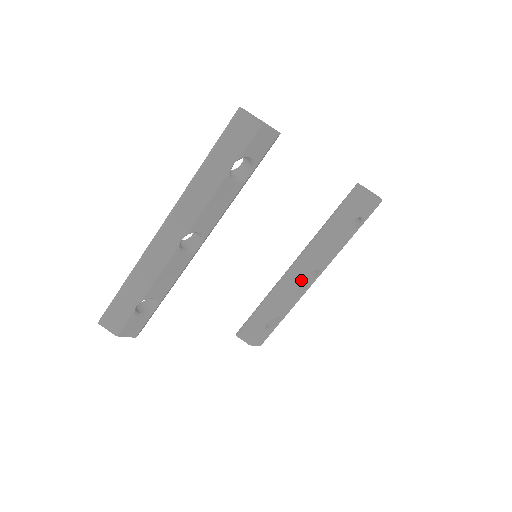
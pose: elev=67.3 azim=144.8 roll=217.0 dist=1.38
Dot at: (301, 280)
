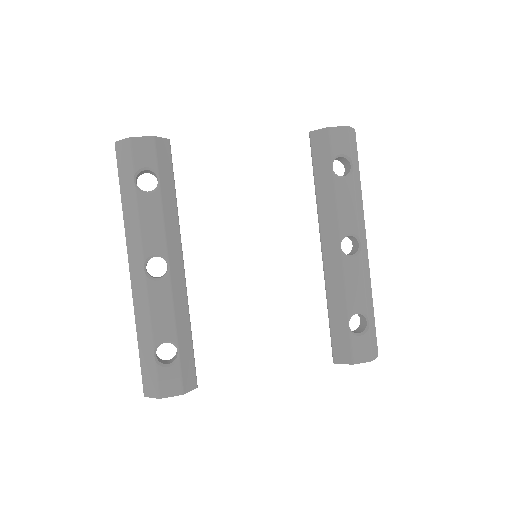
Dot at: (339, 256)
